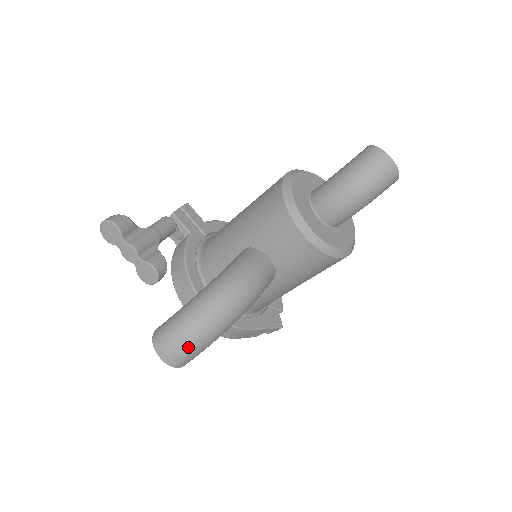
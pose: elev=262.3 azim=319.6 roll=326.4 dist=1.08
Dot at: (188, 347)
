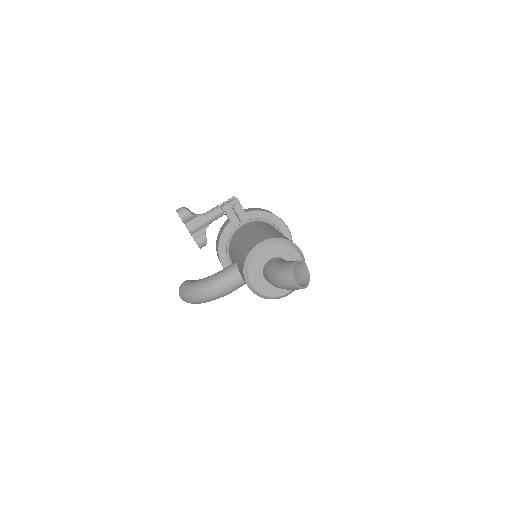
Dot at: (189, 302)
